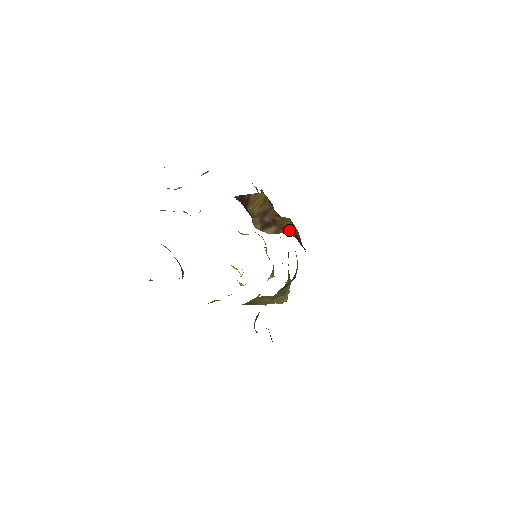
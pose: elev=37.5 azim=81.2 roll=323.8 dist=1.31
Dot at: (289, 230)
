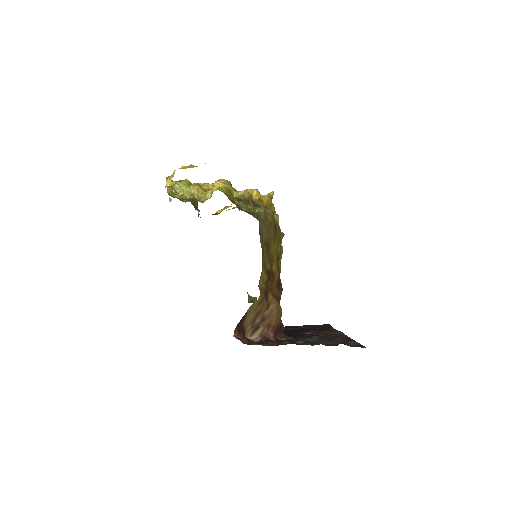
Dot at: (272, 325)
